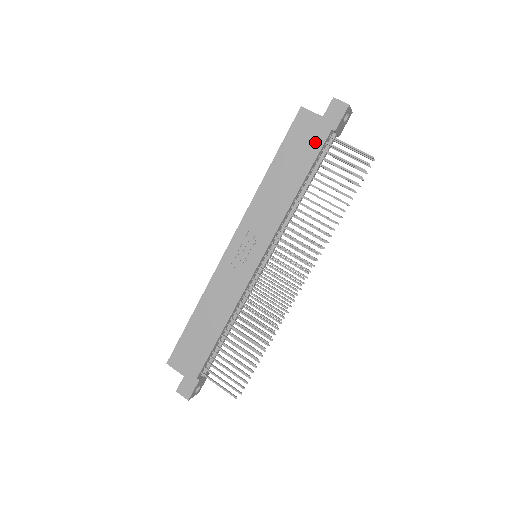
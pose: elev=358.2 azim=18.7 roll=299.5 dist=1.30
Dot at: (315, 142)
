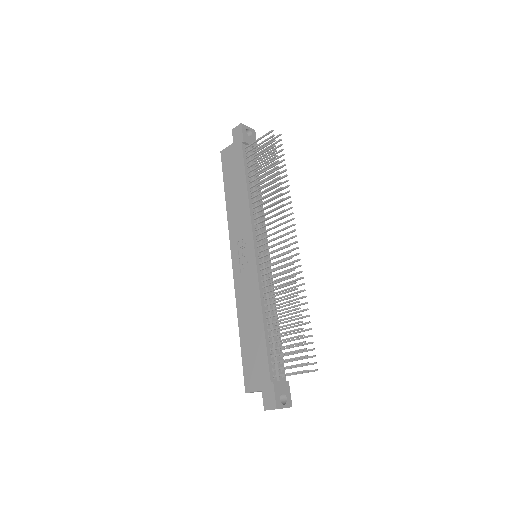
Dot at: (238, 158)
